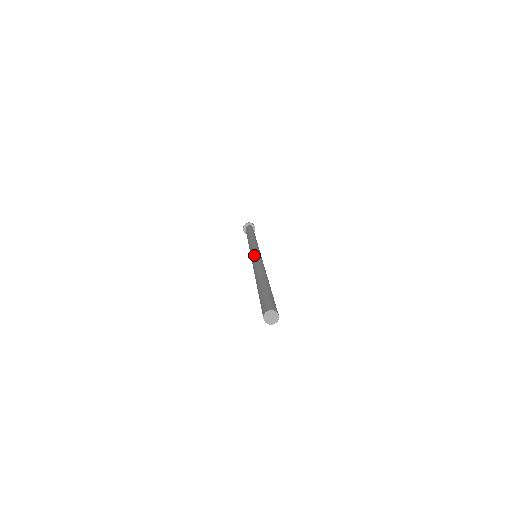
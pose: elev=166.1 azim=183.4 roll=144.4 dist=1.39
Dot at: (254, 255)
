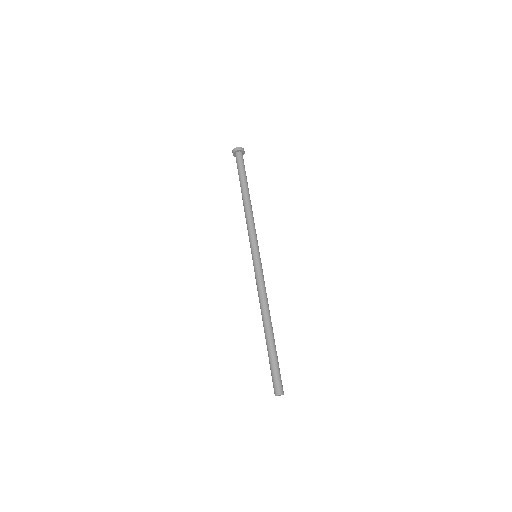
Dot at: (260, 266)
